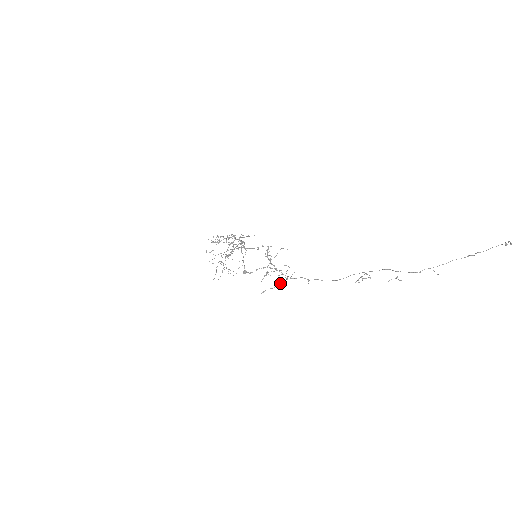
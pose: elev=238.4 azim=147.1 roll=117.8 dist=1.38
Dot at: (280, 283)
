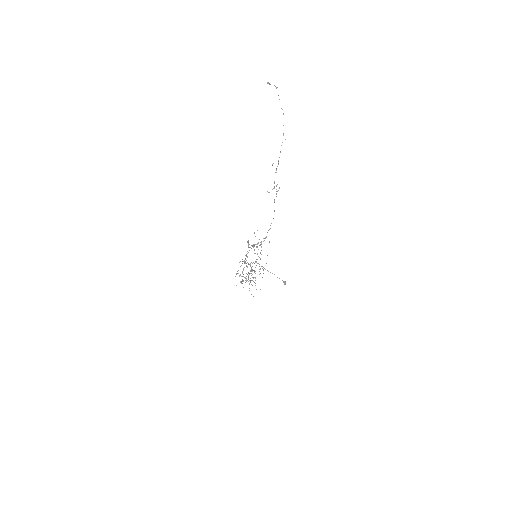
Dot at: (261, 247)
